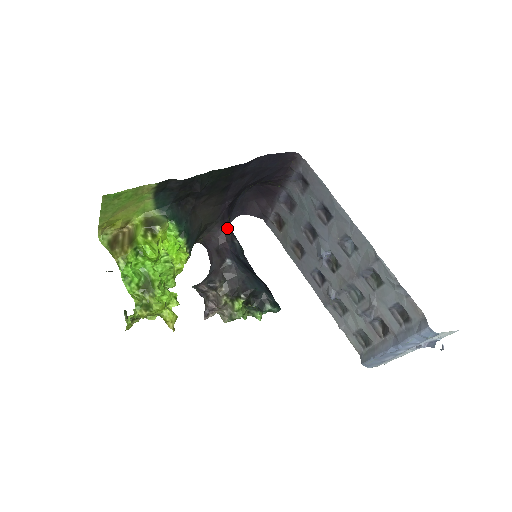
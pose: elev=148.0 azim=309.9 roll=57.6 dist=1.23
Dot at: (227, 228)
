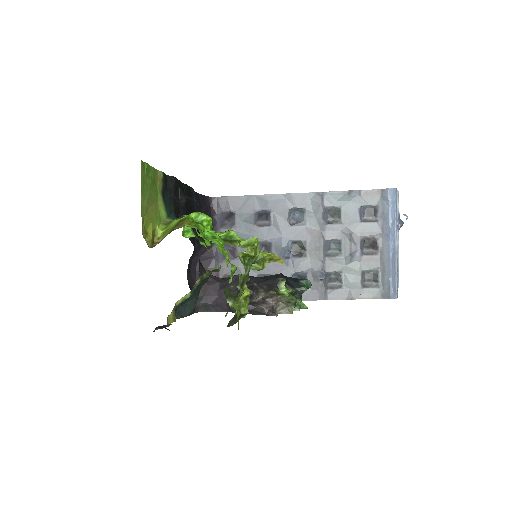
Dot at: occluded
